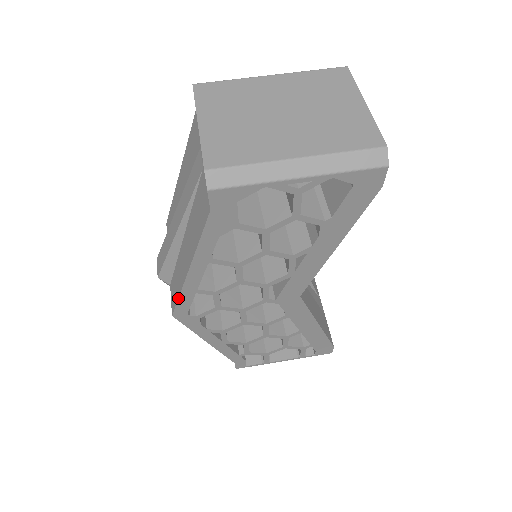
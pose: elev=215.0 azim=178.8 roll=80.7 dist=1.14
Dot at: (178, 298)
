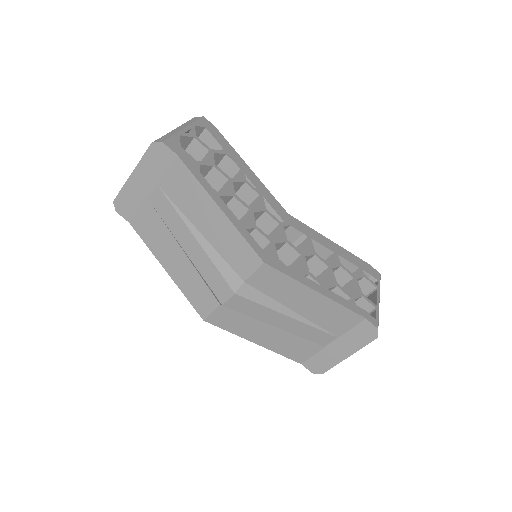
Dot at: (244, 239)
